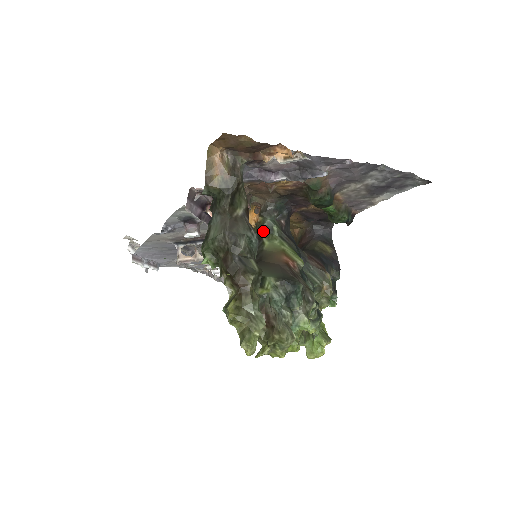
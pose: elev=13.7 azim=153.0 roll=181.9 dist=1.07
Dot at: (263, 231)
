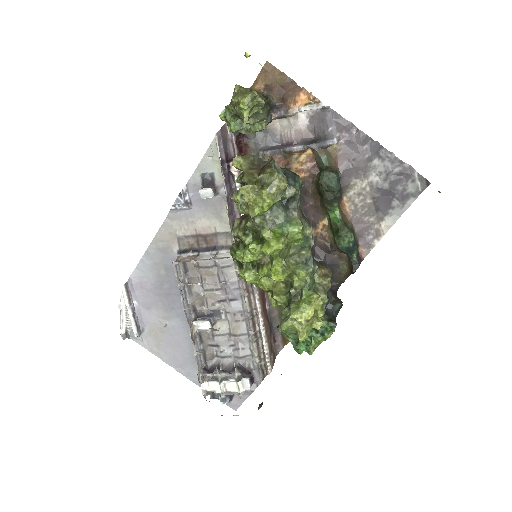
Dot at: occluded
